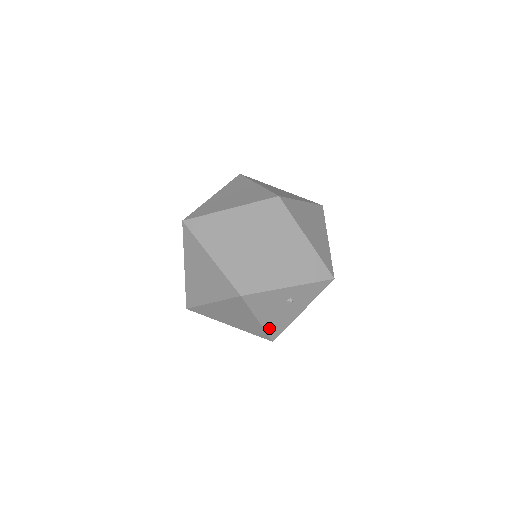
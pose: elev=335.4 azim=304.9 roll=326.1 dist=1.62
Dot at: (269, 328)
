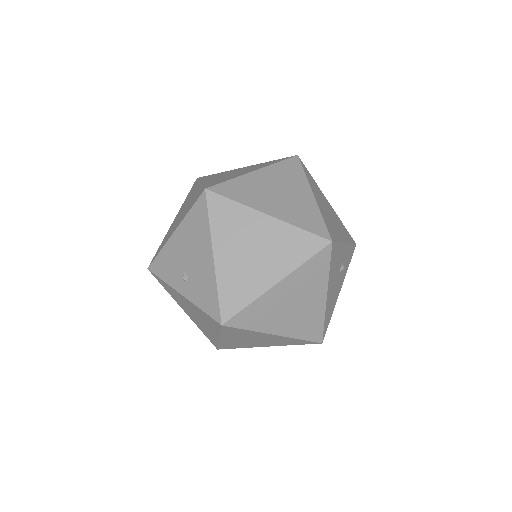
Dot at: (326, 315)
